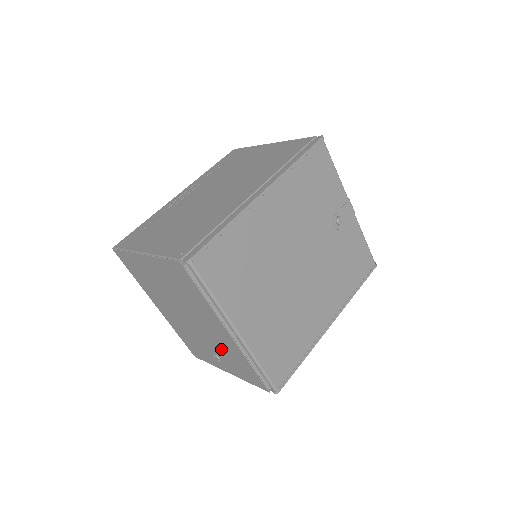
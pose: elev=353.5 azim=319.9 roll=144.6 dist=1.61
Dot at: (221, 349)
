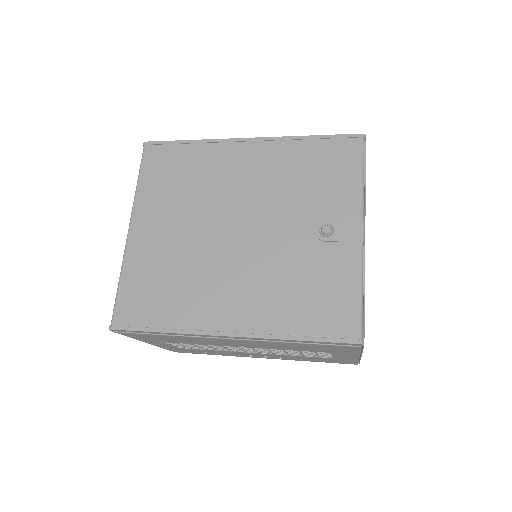
Dot at: occluded
